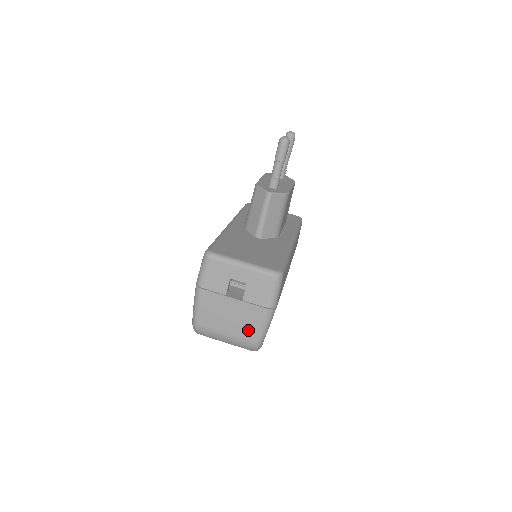
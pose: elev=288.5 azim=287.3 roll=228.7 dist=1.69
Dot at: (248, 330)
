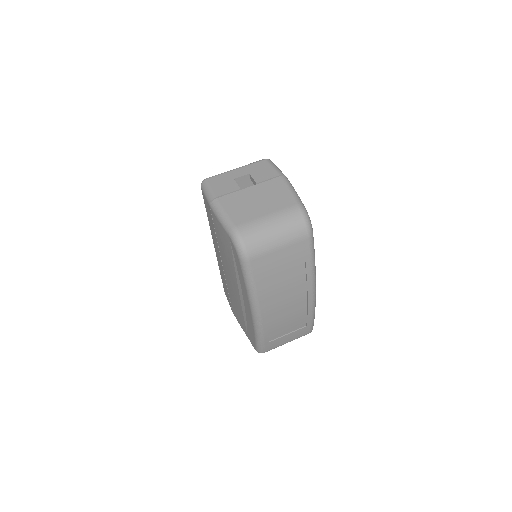
Dot at: (282, 200)
